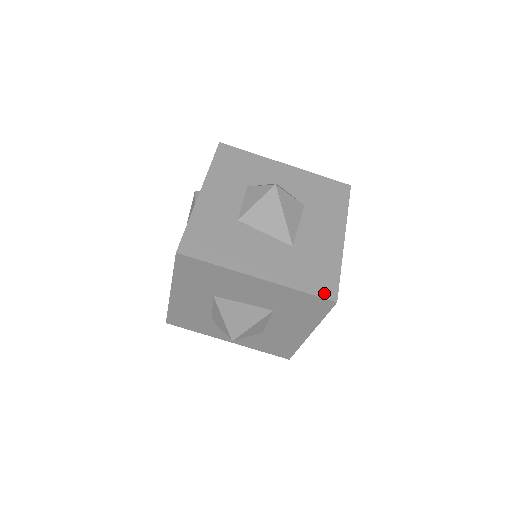
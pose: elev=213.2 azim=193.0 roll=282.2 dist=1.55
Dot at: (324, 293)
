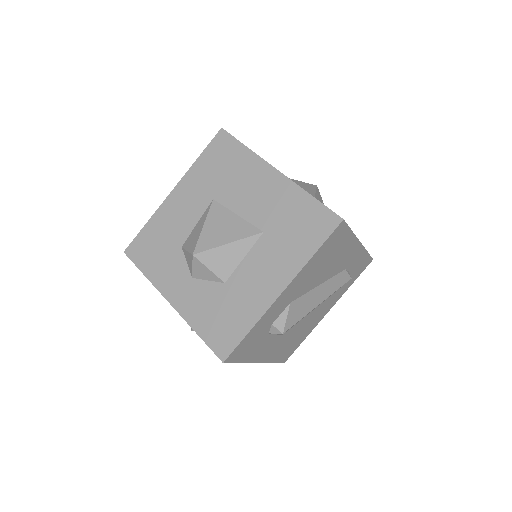
Dot at: (333, 212)
